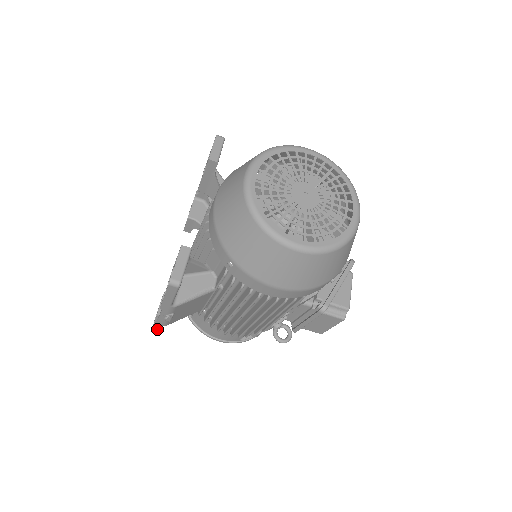
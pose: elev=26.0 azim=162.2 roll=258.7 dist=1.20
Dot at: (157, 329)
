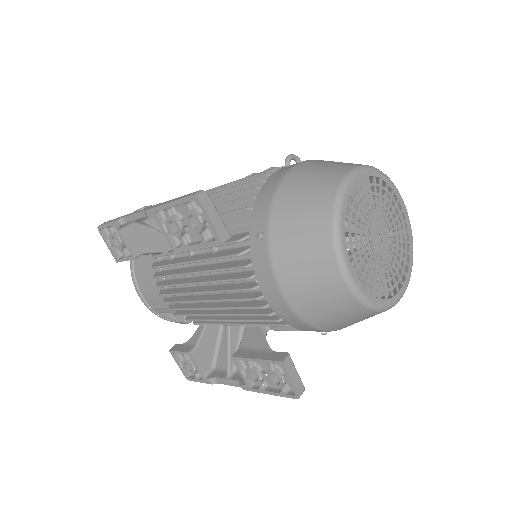
Dot at: occluded
